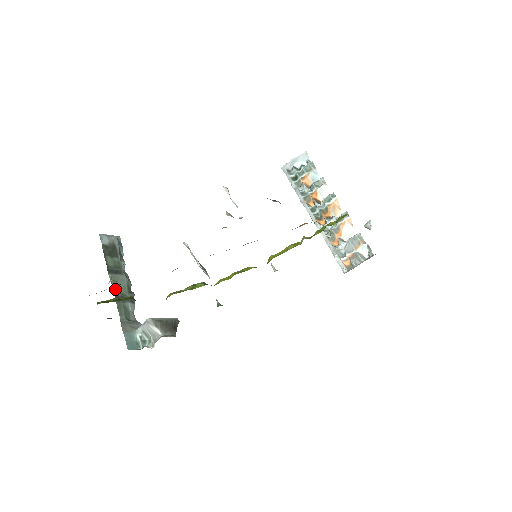
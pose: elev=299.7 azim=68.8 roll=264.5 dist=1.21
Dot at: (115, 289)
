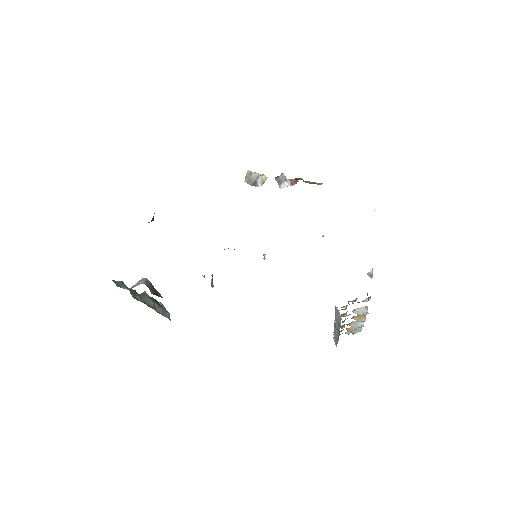
Dot at: (140, 296)
